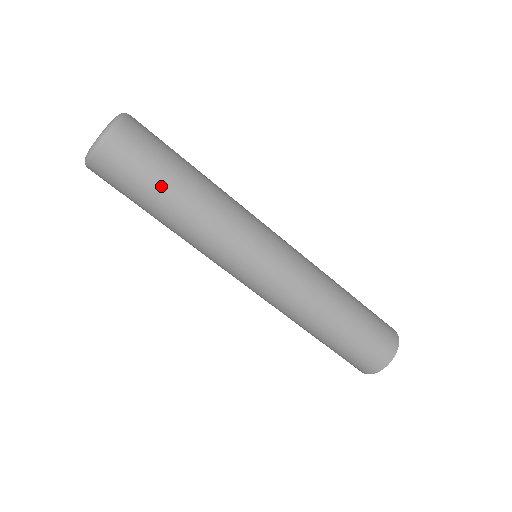
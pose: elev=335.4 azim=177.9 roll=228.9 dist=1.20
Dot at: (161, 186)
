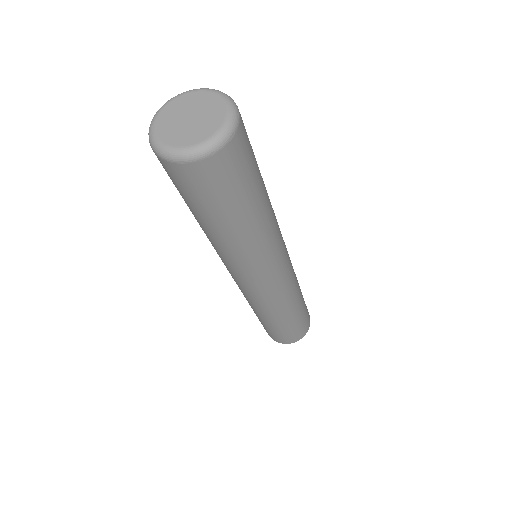
Dot at: (192, 209)
